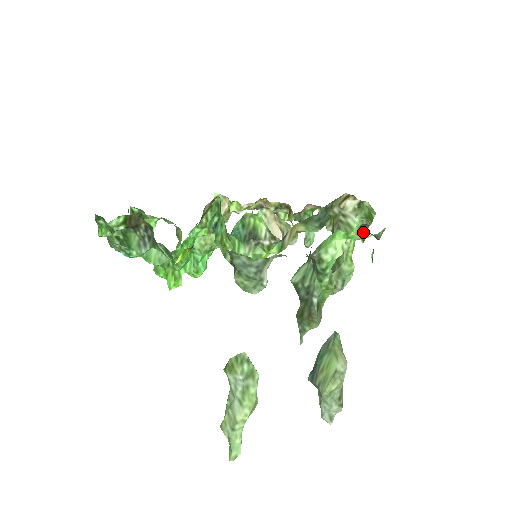
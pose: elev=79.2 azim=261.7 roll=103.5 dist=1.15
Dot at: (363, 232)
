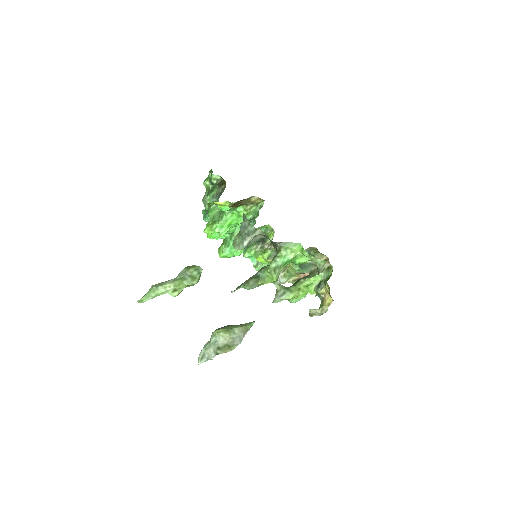
Dot at: (320, 287)
